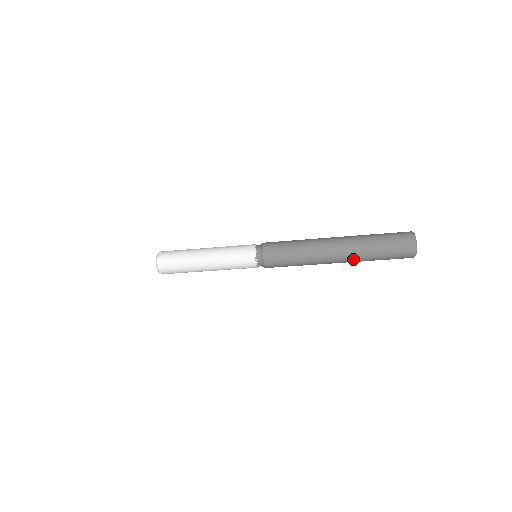
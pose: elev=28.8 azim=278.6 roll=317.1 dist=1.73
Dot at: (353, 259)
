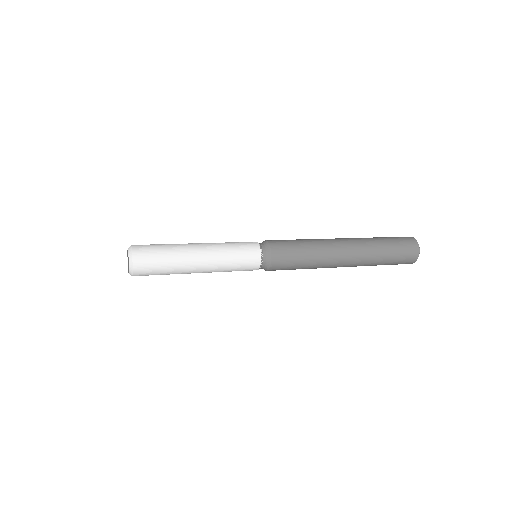
Dot at: (362, 262)
